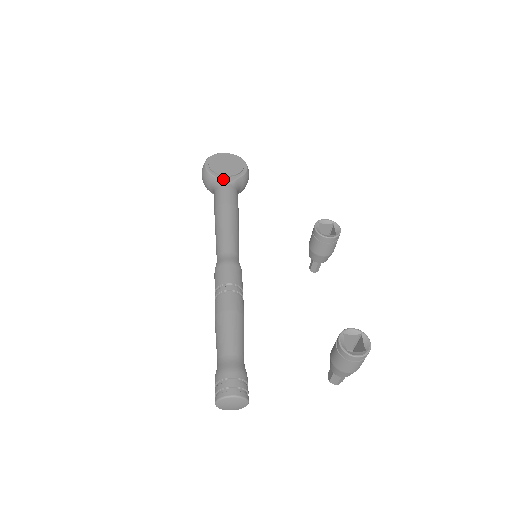
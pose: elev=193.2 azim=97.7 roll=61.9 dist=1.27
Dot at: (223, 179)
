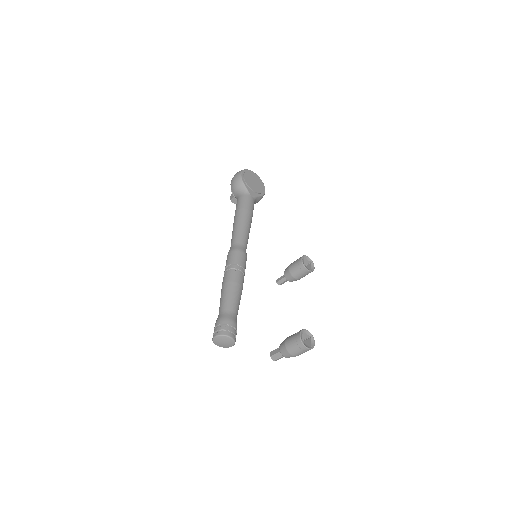
Dot at: (250, 191)
